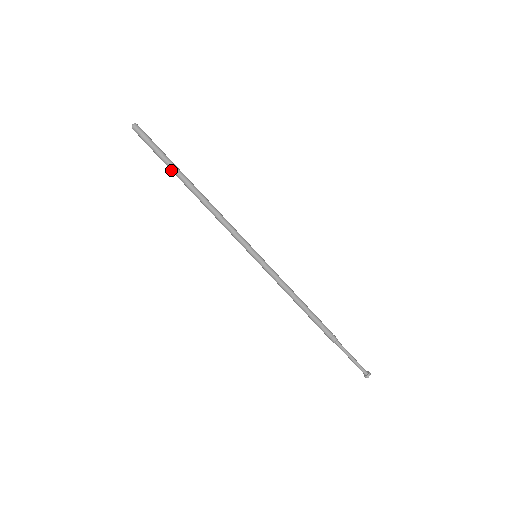
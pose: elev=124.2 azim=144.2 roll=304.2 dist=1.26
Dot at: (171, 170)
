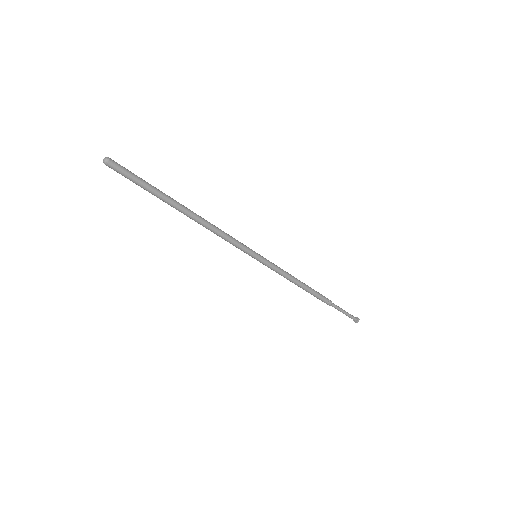
Dot at: occluded
